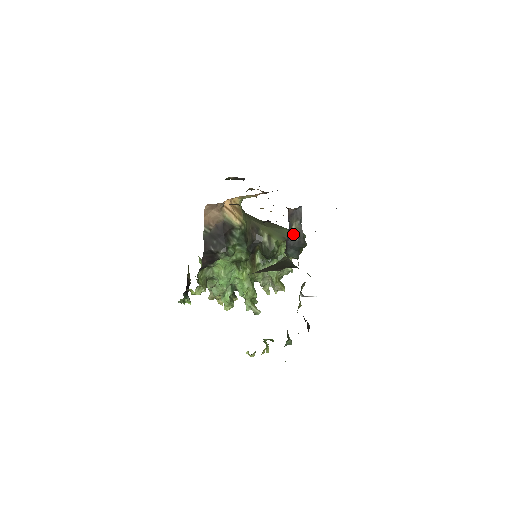
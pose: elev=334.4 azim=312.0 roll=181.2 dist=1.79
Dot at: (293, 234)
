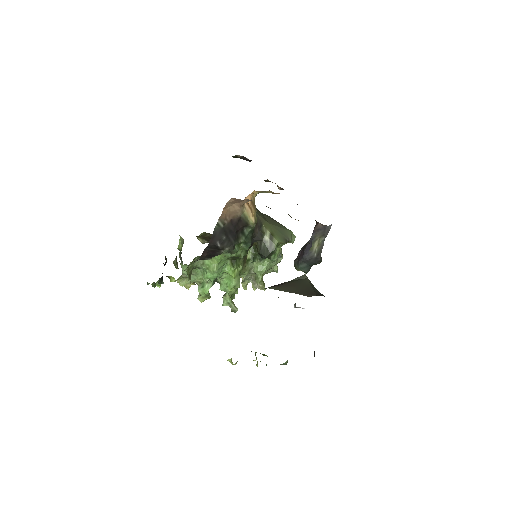
Dot at: (313, 249)
